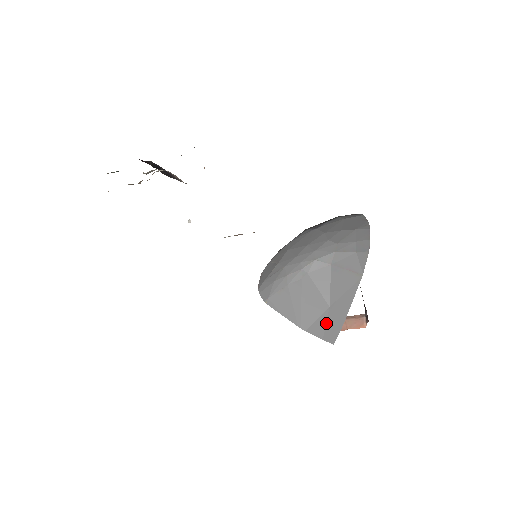
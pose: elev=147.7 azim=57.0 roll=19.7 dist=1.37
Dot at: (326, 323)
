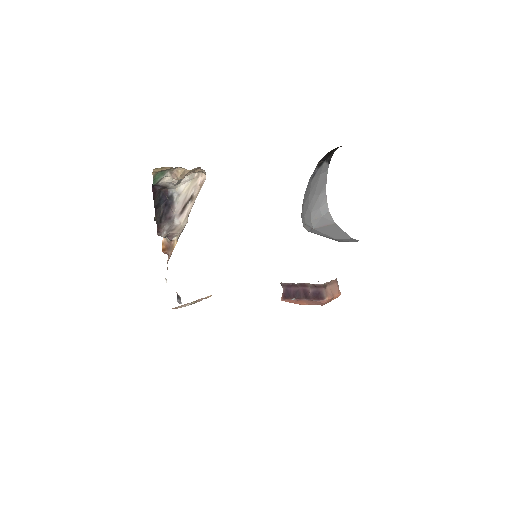
Dot at: occluded
